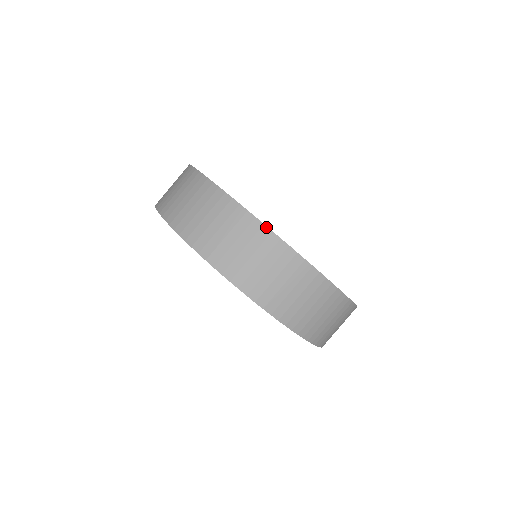
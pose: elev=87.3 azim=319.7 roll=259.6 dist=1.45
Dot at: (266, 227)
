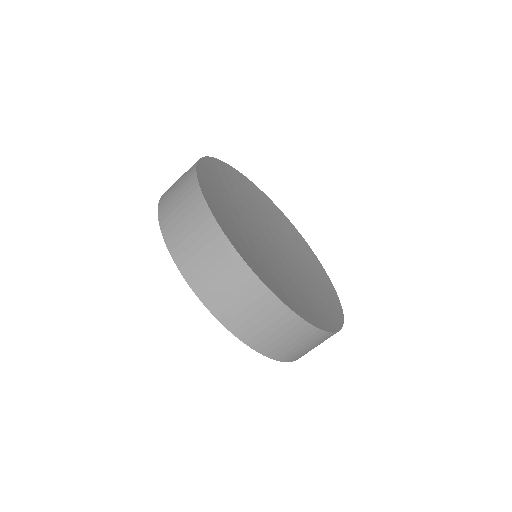
Dot at: (311, 325)
